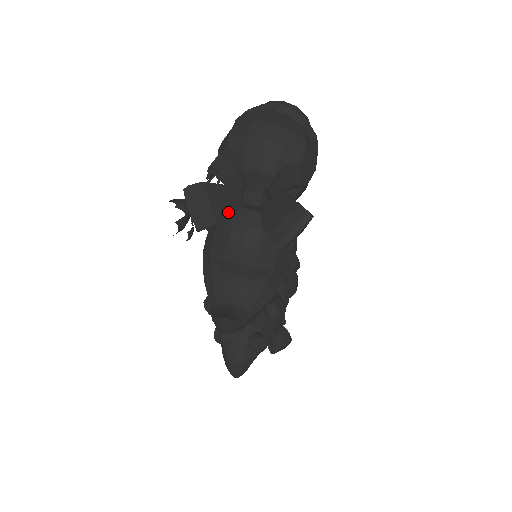
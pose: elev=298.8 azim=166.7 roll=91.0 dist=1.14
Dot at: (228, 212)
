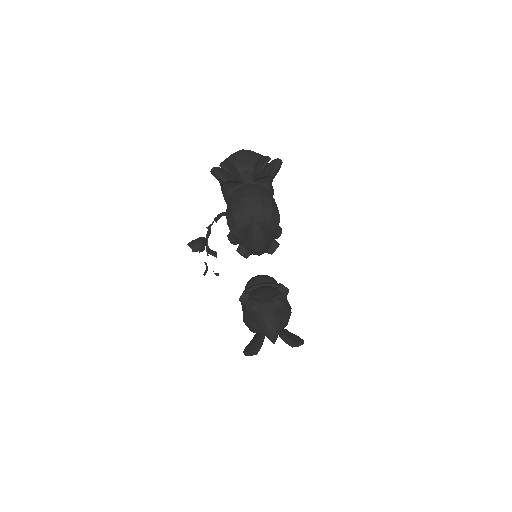
Dot at: (237, 180)
